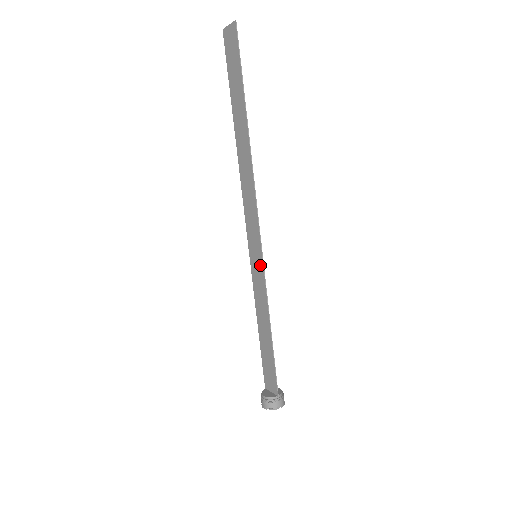
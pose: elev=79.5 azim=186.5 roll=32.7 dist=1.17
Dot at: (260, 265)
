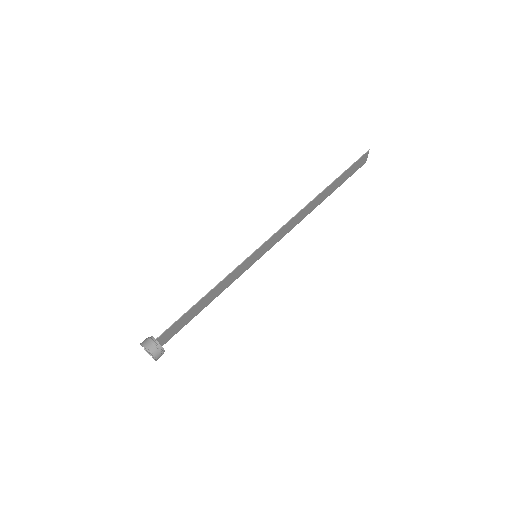
Dot at: (250, 257)
